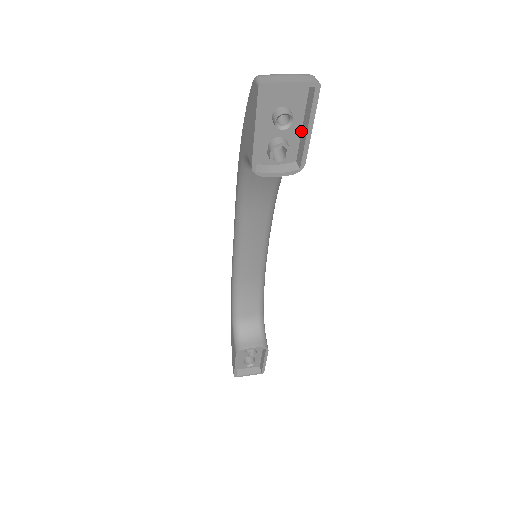
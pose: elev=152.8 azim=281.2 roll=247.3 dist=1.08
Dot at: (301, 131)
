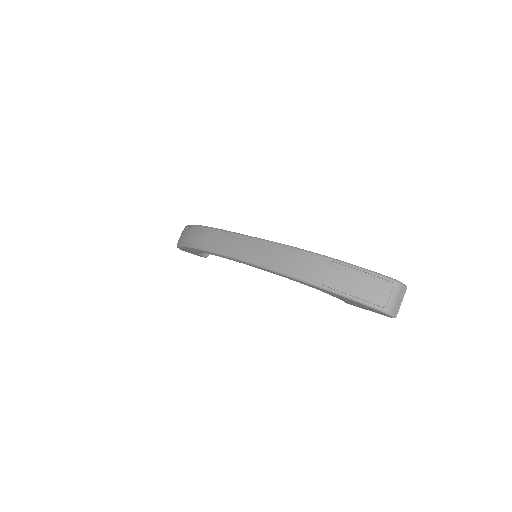
Dot at: occluded
